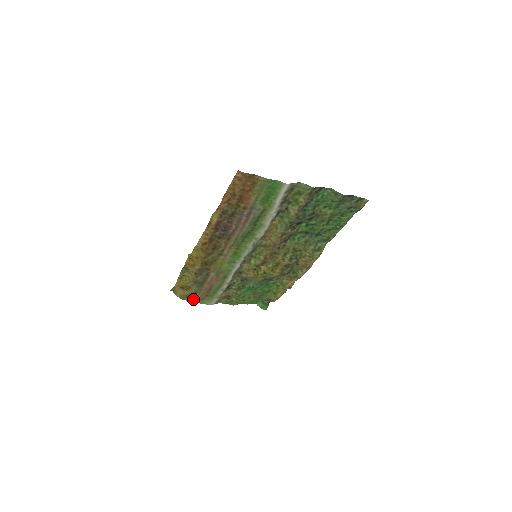
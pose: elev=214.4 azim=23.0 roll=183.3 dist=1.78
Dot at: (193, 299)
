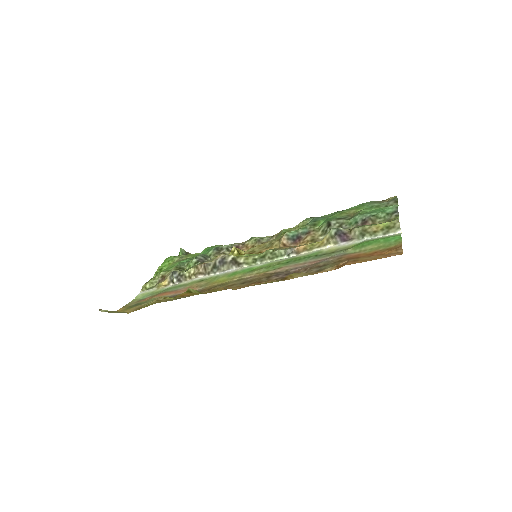
Dot at: (129, 305)
